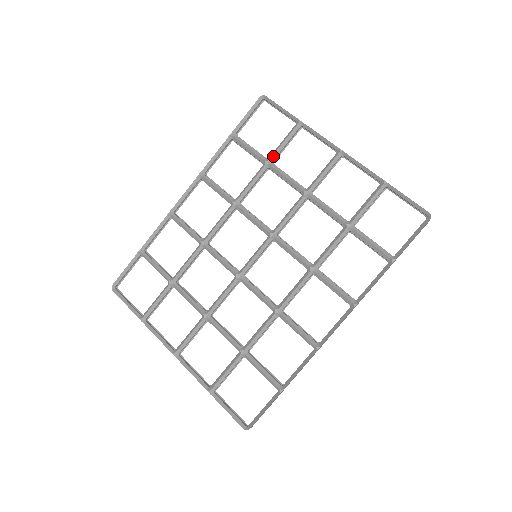
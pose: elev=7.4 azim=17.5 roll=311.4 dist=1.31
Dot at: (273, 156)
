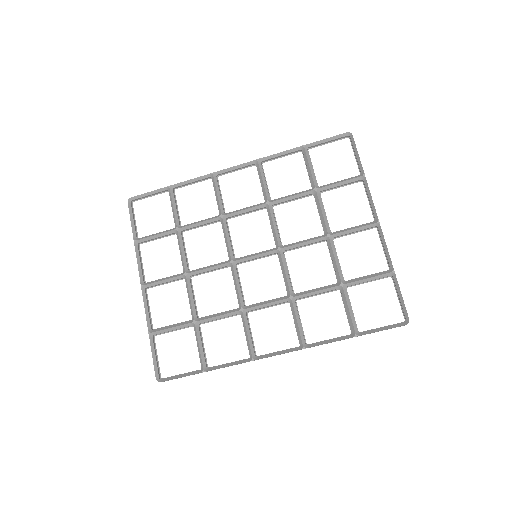
Dot at: (324, 187)
